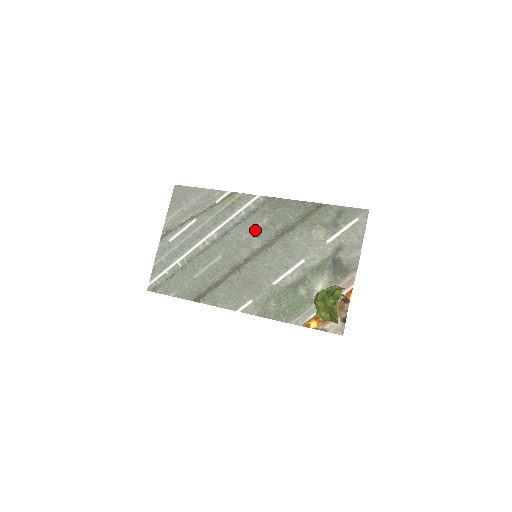
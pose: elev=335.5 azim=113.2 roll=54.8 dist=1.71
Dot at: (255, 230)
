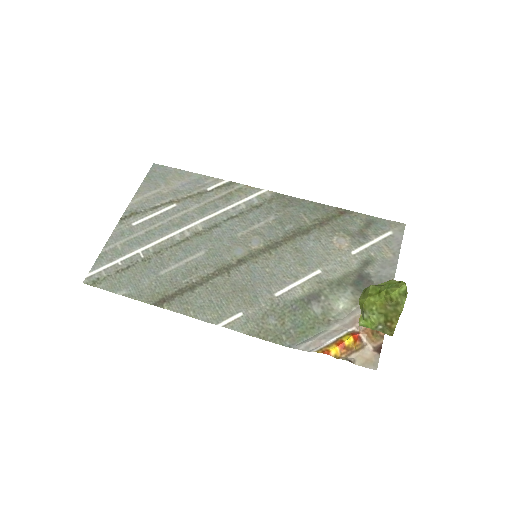
Dot at: (256, 227)
